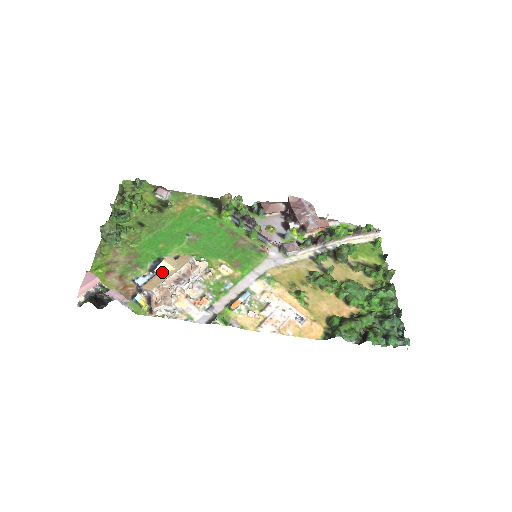
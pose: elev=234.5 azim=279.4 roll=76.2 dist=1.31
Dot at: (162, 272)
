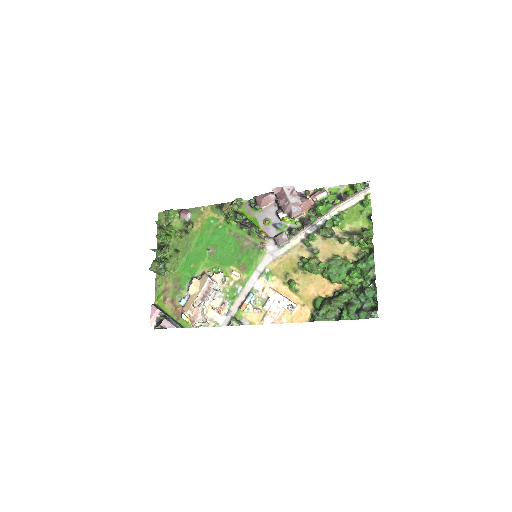
Dot at: (192, 294)
